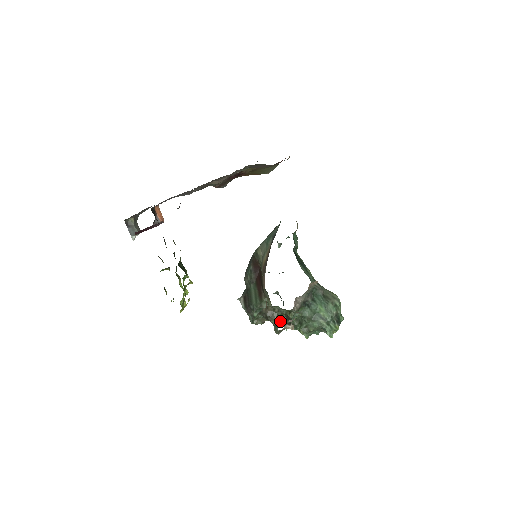
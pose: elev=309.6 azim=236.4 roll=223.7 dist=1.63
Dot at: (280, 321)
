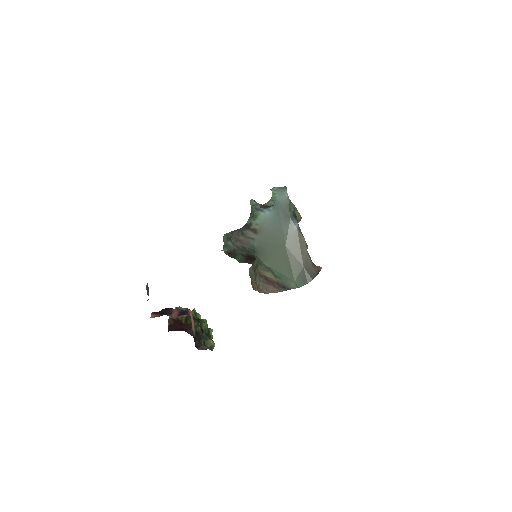
Dot at: occluded
